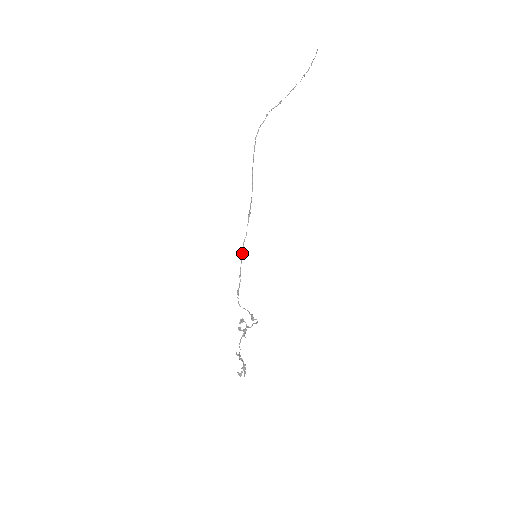
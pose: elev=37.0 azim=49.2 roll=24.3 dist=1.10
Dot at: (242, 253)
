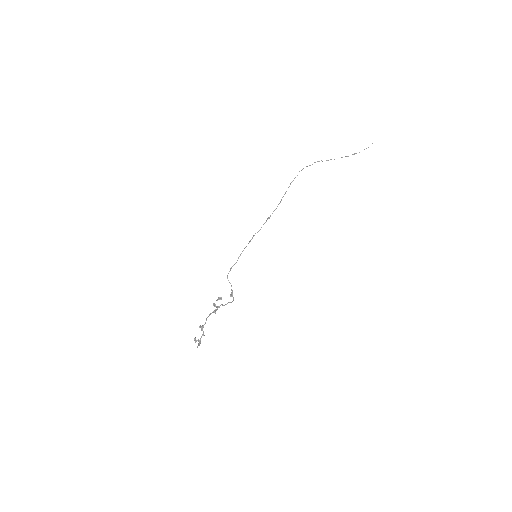
Dot at: (249, 242)
